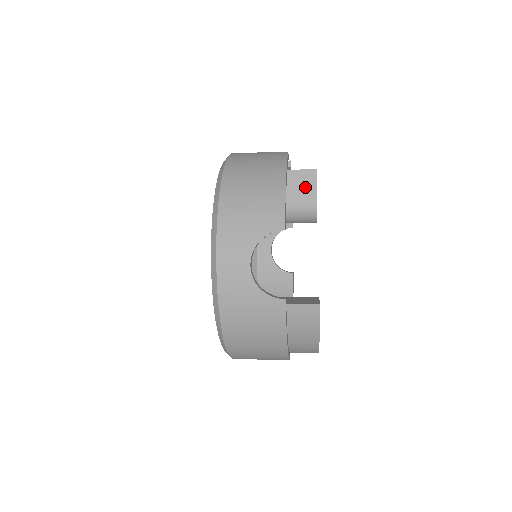
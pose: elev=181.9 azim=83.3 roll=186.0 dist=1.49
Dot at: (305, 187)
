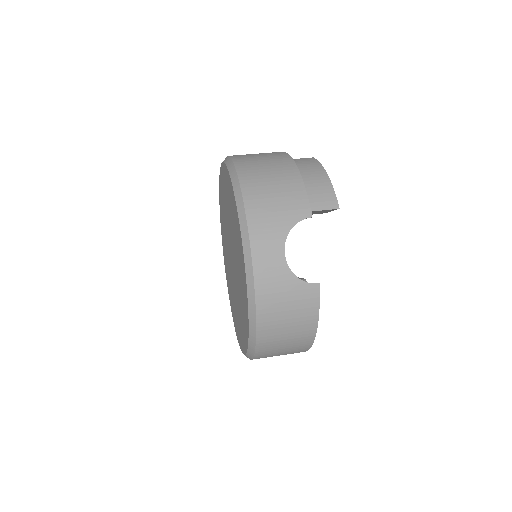
Dot at: (319, 212)
